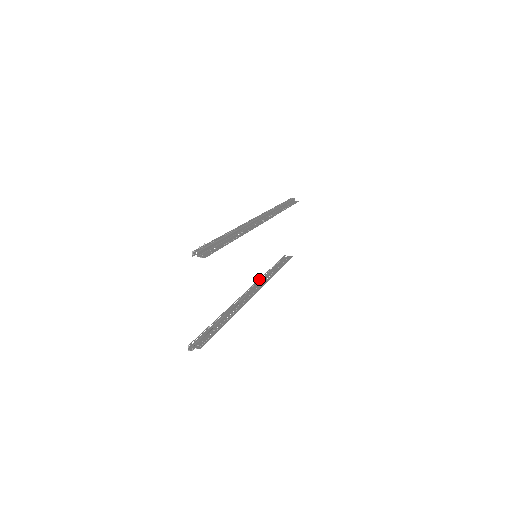
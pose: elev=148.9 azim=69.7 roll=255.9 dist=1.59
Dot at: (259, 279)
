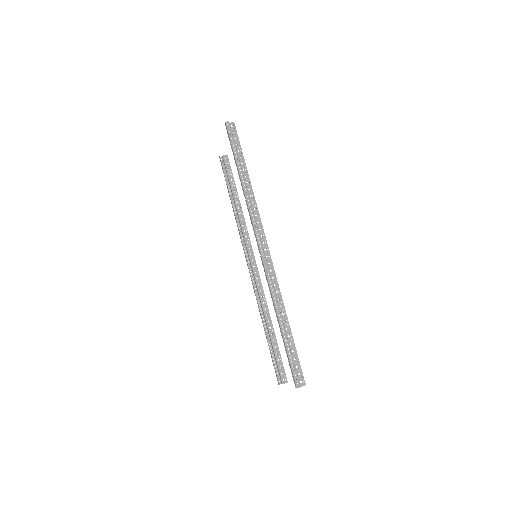
Dot at: (241, 239)
